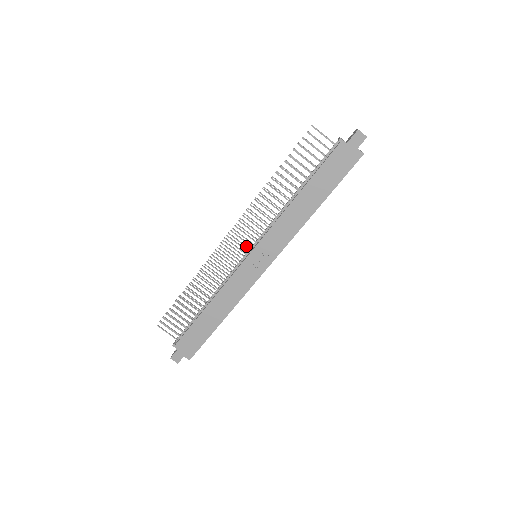
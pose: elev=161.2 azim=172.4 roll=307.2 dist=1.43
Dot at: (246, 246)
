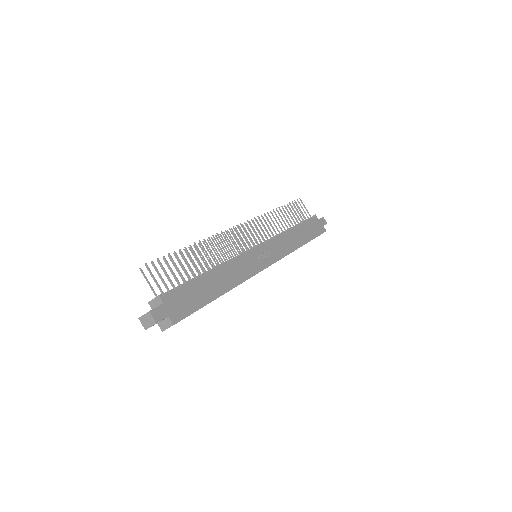
Dot at: occluded
